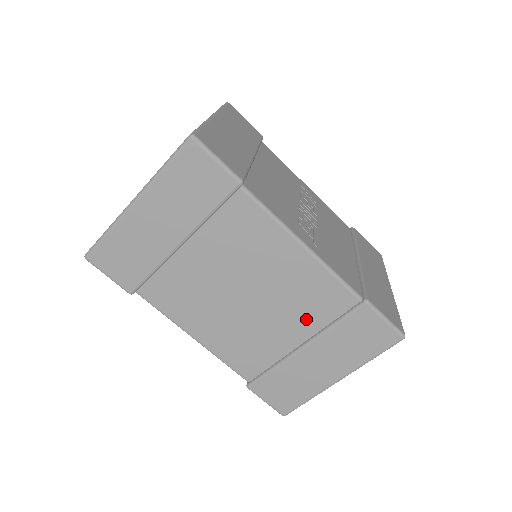
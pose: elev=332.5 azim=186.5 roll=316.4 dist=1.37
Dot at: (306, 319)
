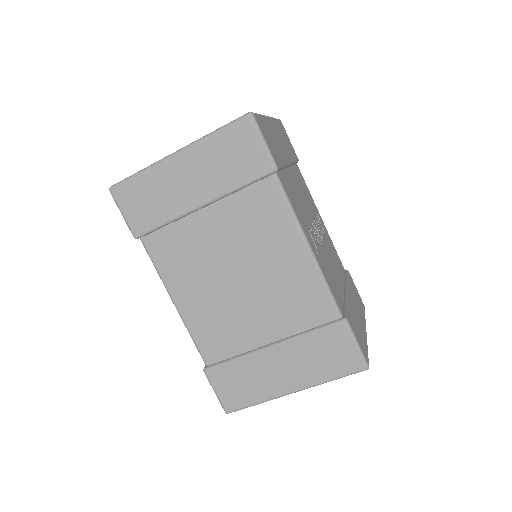
Dot at: (285, 319)
